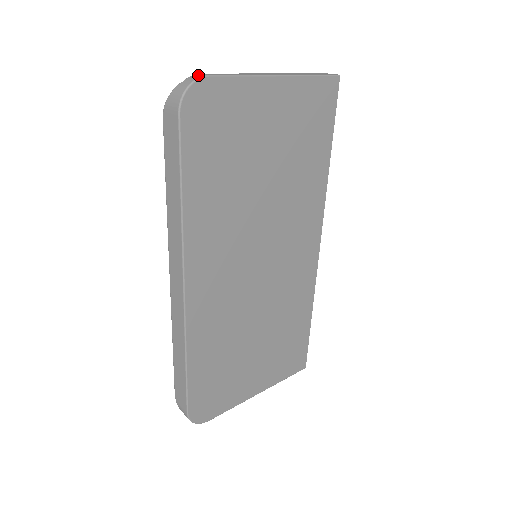
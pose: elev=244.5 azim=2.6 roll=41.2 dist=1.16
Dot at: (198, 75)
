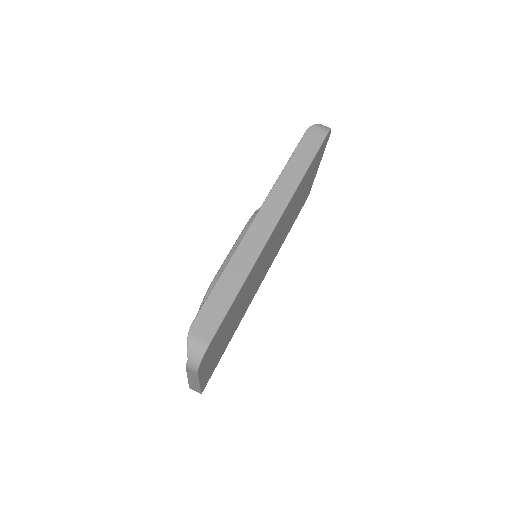
Dot at: occluded
